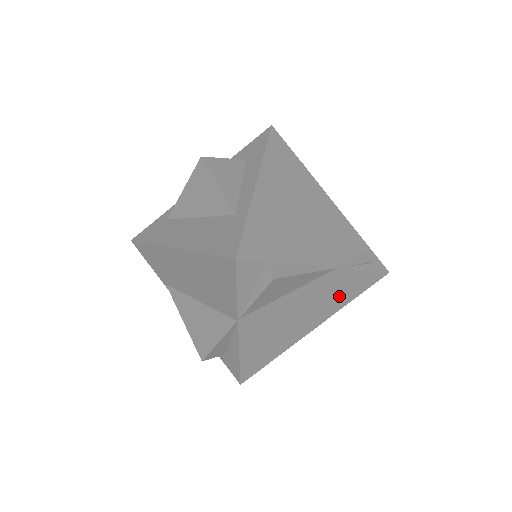
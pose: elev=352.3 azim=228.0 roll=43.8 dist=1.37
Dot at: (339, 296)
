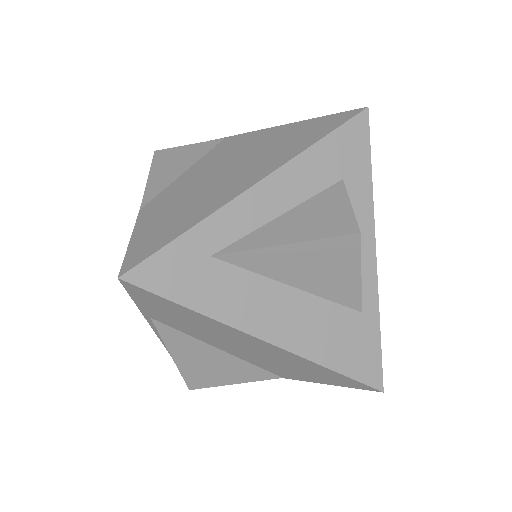
Dot at: occluded
